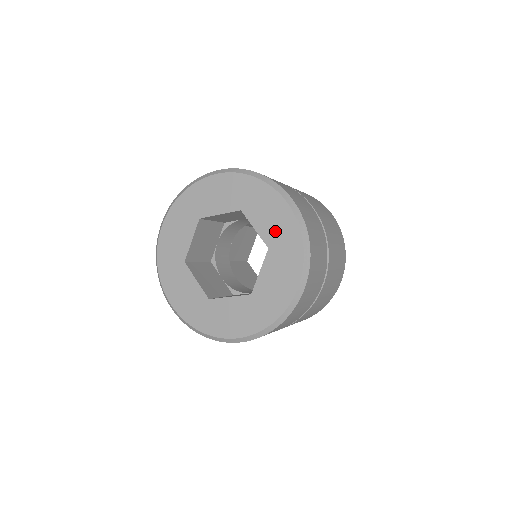
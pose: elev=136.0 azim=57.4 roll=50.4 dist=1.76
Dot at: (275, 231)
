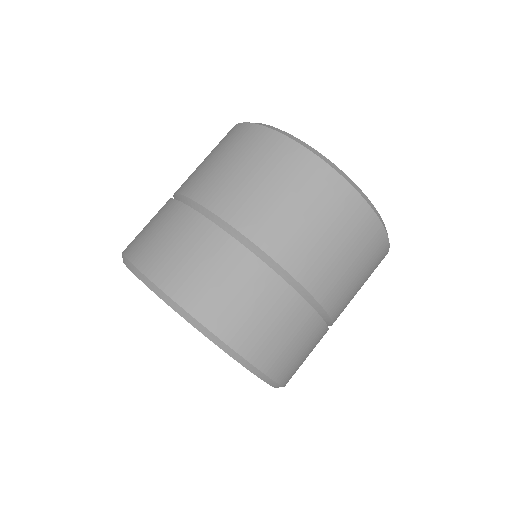
Dot at: occluded
